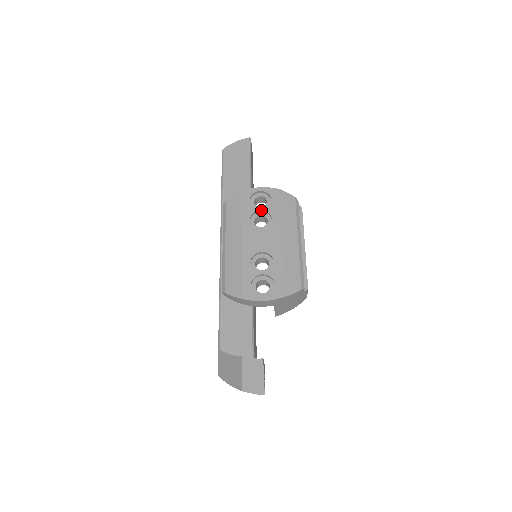
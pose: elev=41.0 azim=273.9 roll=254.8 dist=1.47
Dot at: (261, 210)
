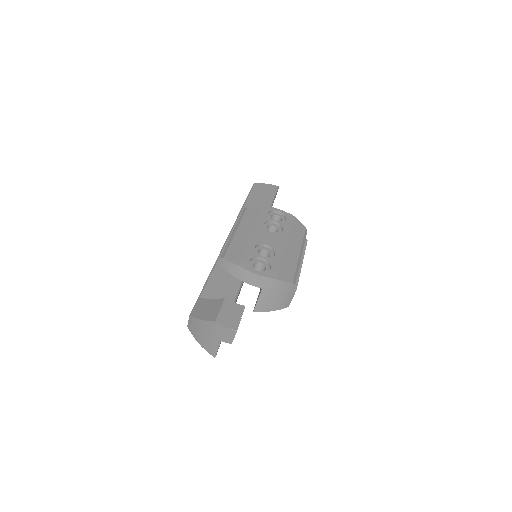
Dot at: (276, 221)
